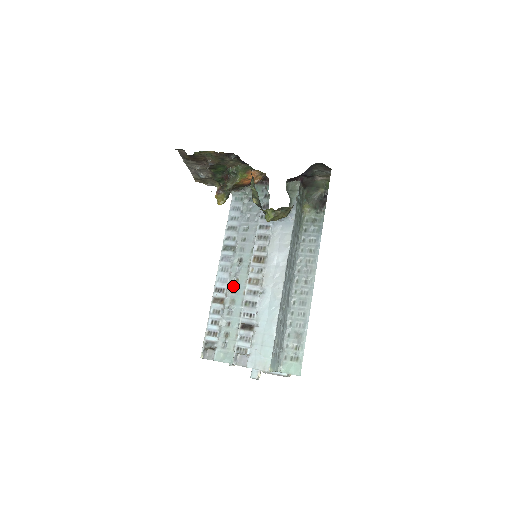
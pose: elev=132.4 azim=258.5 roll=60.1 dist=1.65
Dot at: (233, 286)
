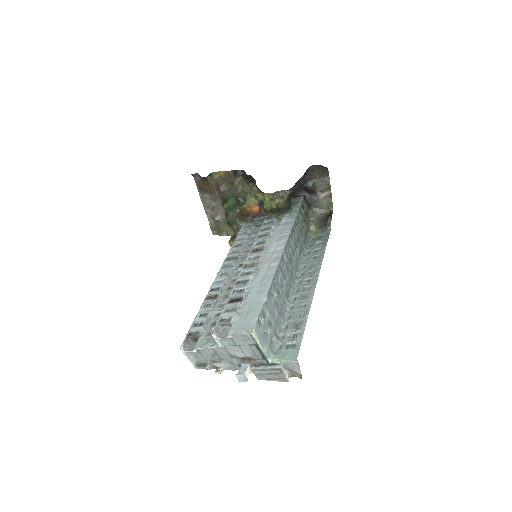
Dot at: (229, 284)
